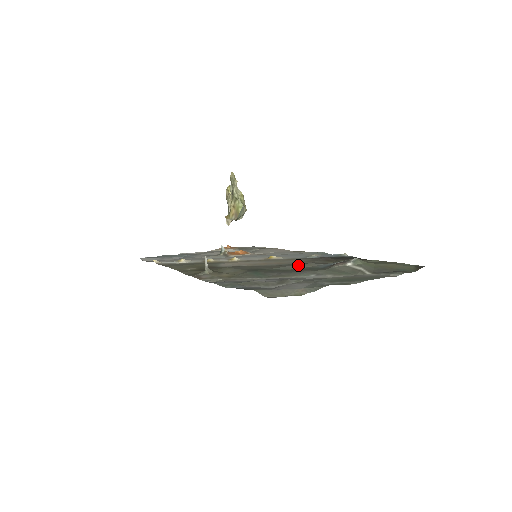
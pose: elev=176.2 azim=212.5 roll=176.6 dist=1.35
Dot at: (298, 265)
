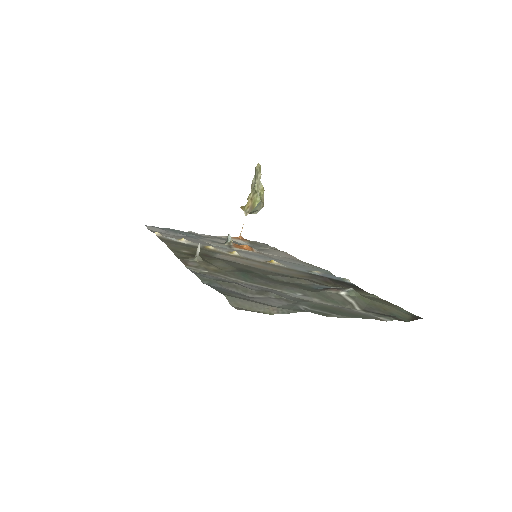
Dot at: (292, 278)
